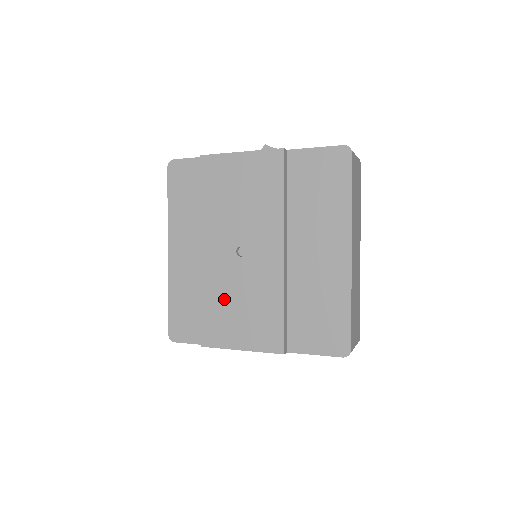
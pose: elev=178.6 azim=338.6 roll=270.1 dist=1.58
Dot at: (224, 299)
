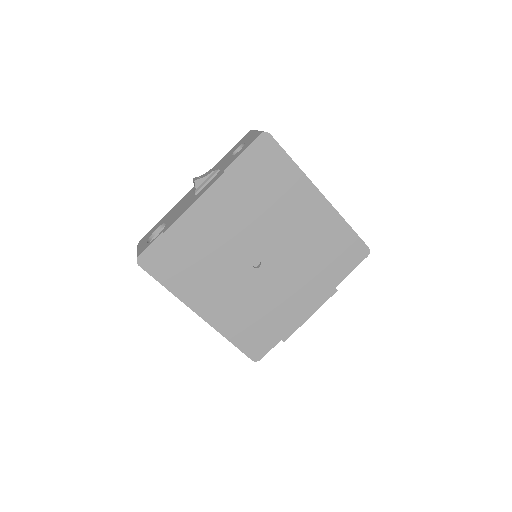
Dot at: (273, 302)
